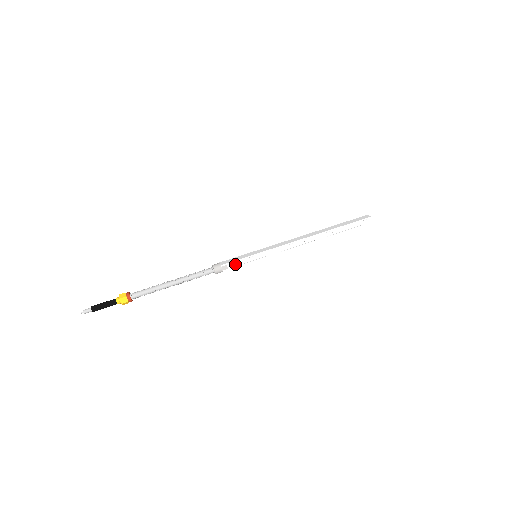
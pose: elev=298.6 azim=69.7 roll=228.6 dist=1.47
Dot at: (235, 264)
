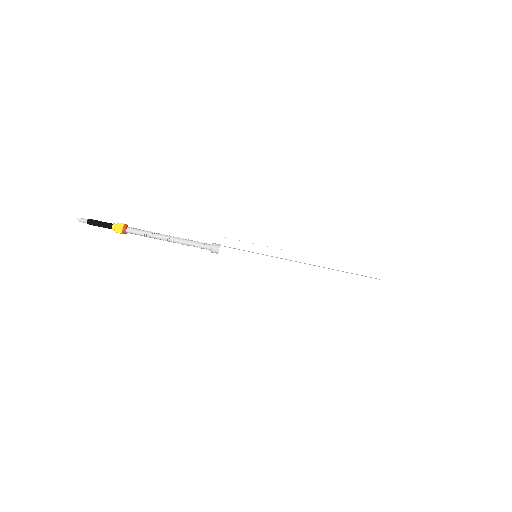
Dot at: (232, 255)
